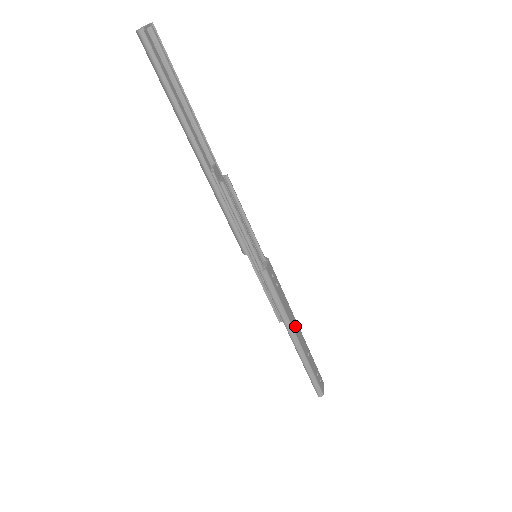
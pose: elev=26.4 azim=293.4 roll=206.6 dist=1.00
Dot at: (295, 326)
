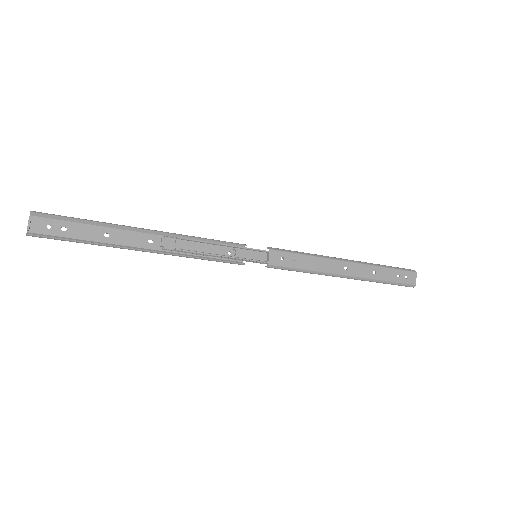
Dot at: (339, 268)
